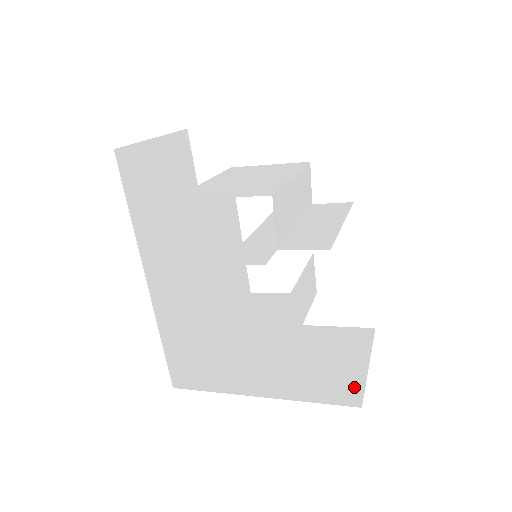
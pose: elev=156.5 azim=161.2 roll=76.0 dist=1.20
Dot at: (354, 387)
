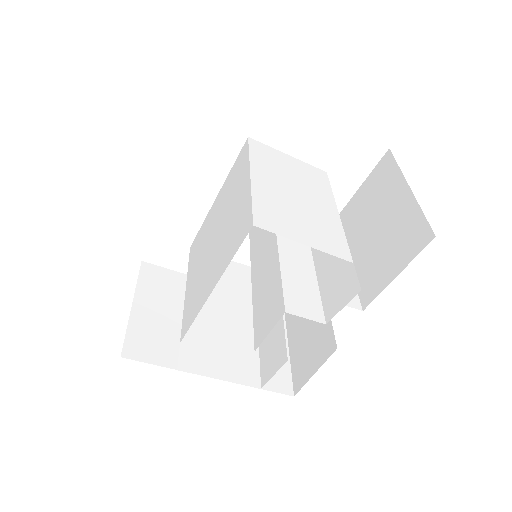
Dot at: (284, 373)
